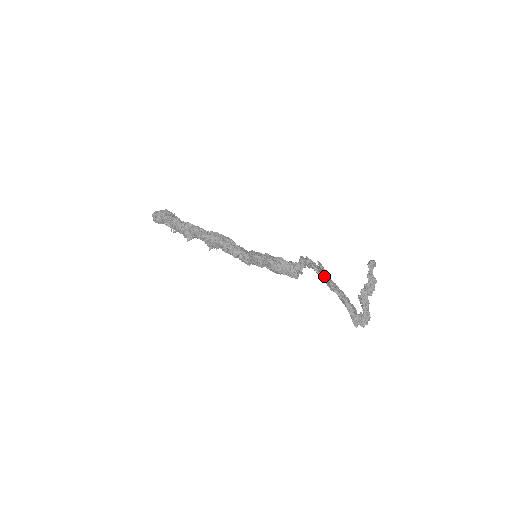
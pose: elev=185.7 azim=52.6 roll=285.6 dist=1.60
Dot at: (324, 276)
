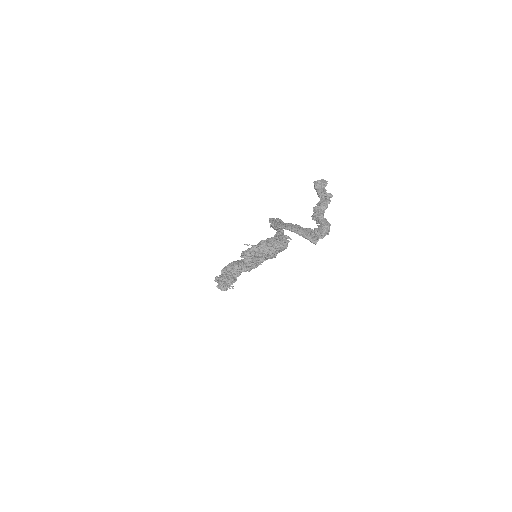
Dot at: occluded
